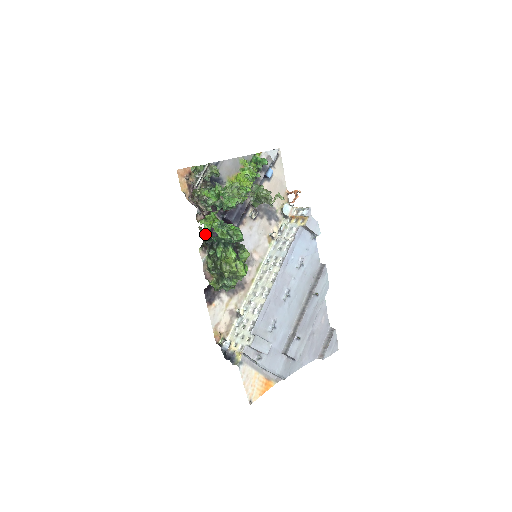
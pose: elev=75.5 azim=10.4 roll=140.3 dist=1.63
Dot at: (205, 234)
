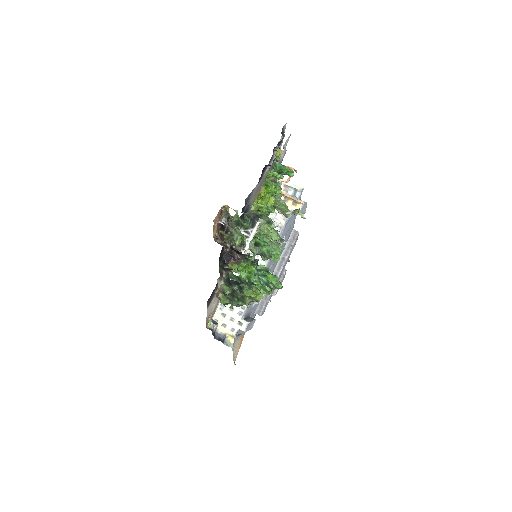
Dot at: (235, 277)
